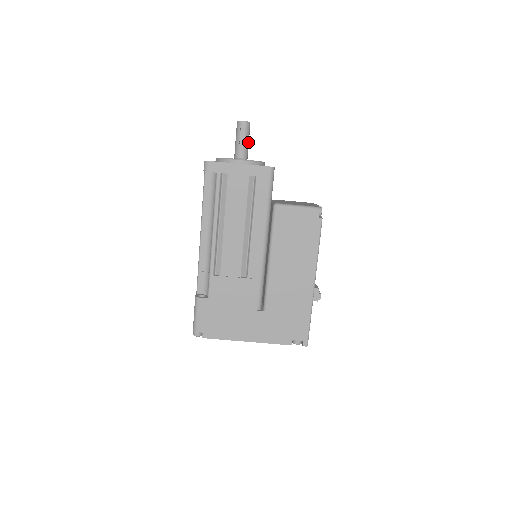
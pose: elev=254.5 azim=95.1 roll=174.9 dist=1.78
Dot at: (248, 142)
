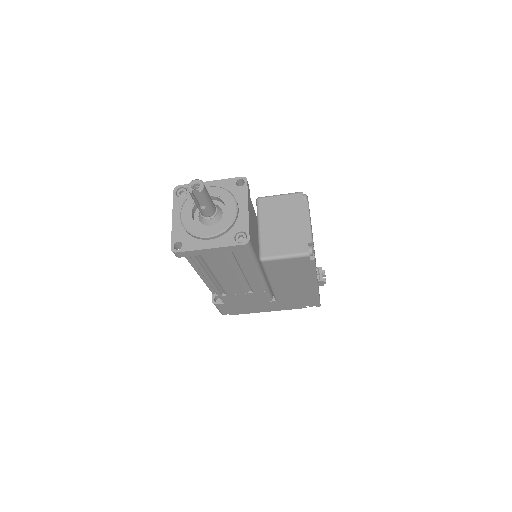
Dot at: (209, 200)
